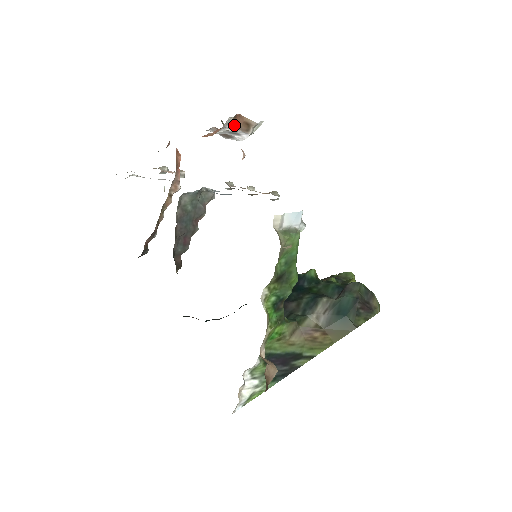
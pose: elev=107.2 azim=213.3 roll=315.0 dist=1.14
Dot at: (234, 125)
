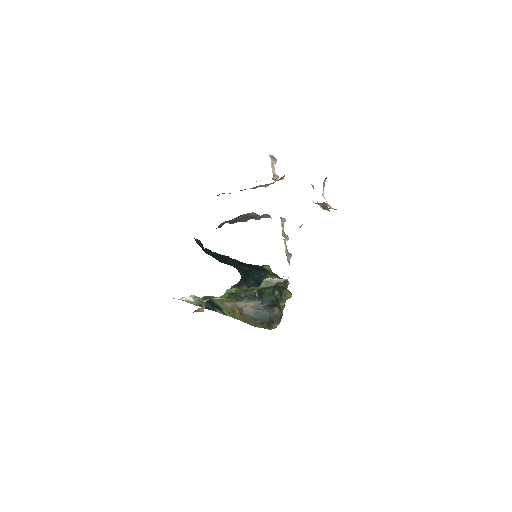
Dot at: (319, 203)
